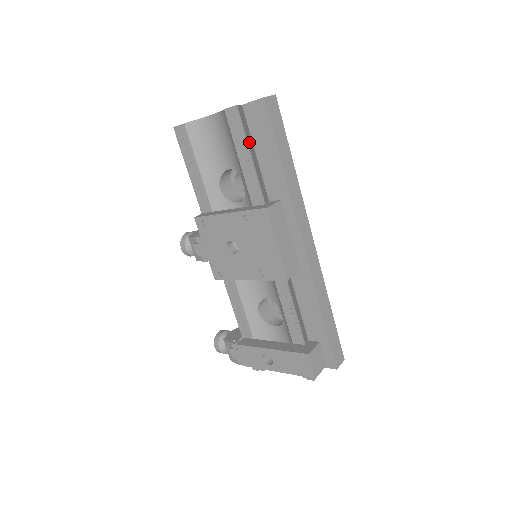
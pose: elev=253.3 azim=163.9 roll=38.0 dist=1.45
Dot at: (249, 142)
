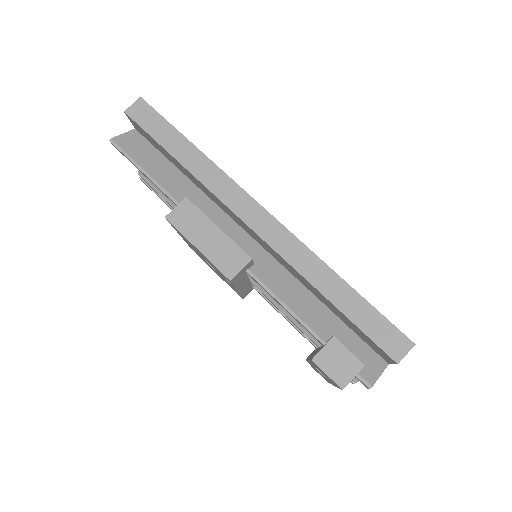
Dot at: (145, 160)
